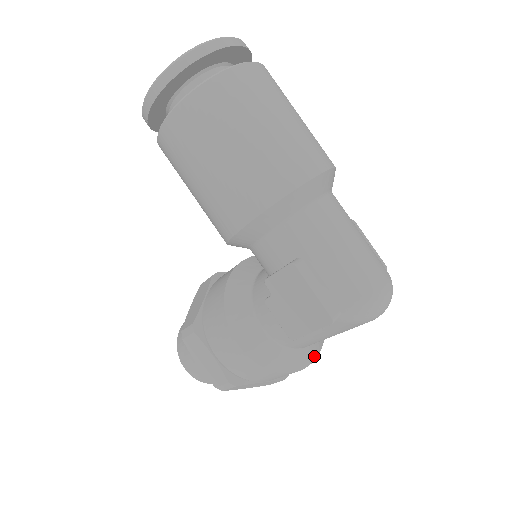
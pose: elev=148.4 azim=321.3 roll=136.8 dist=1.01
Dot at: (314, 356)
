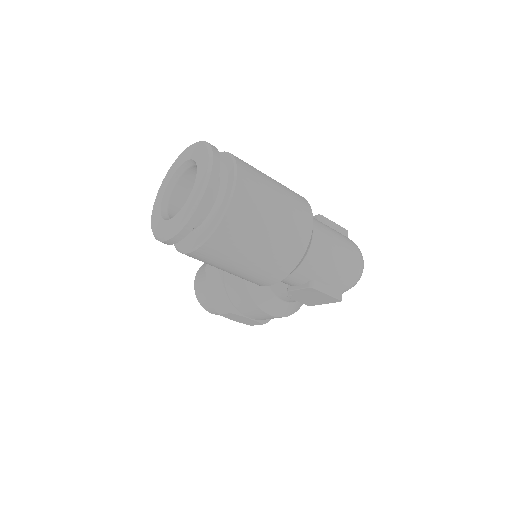
Dot at: occluded
